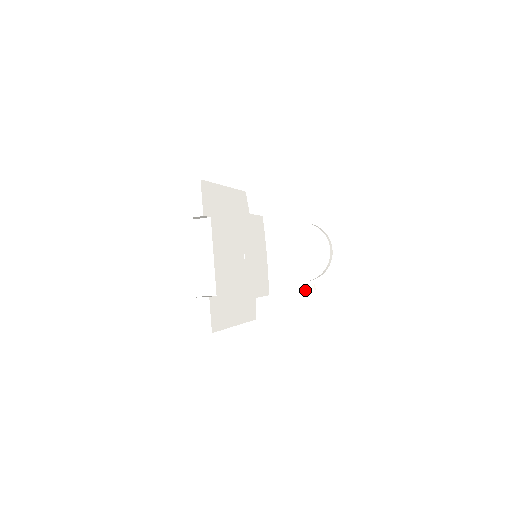
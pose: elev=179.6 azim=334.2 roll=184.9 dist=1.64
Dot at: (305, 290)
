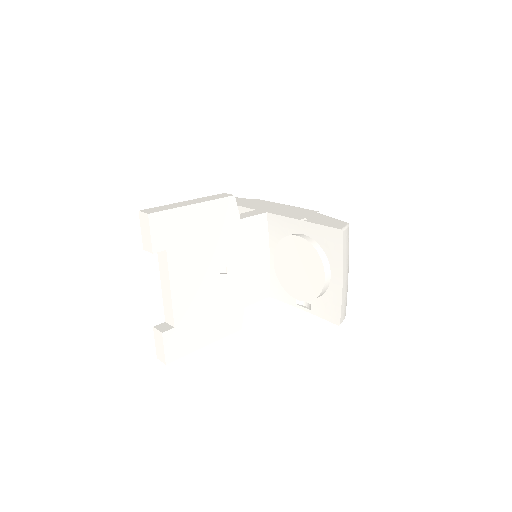
Dot at: (301, 306)
